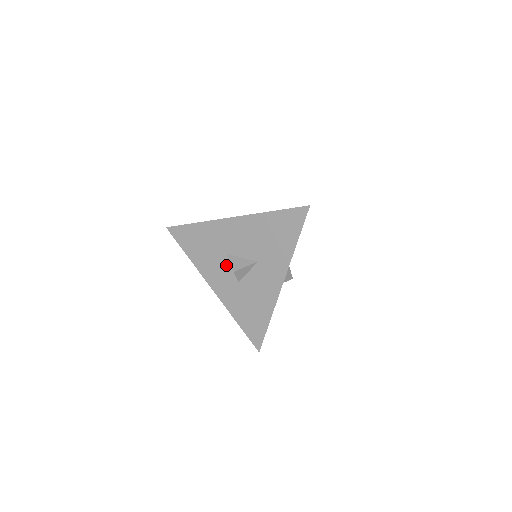
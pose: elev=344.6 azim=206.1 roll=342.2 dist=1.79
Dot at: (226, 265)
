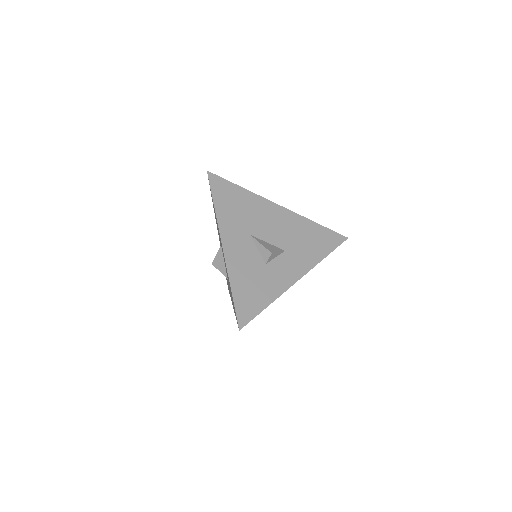
Dot at: occluded
